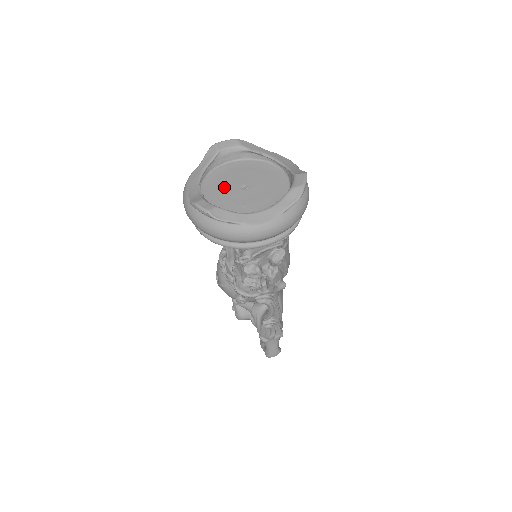
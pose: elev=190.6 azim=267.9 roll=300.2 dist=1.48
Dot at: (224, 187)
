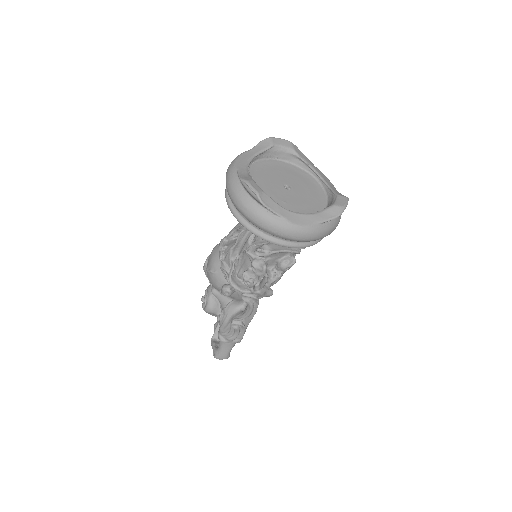
Dot at: (269, 179)
